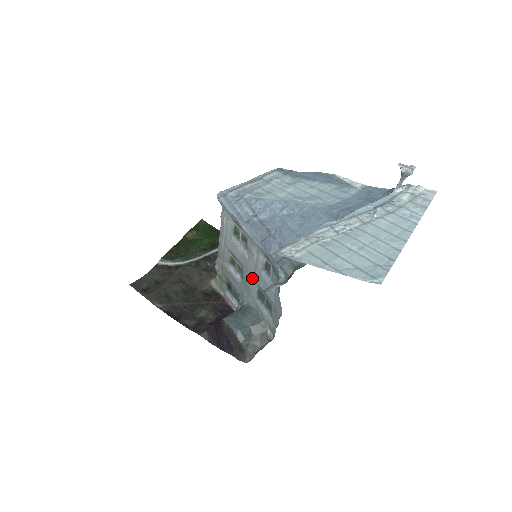
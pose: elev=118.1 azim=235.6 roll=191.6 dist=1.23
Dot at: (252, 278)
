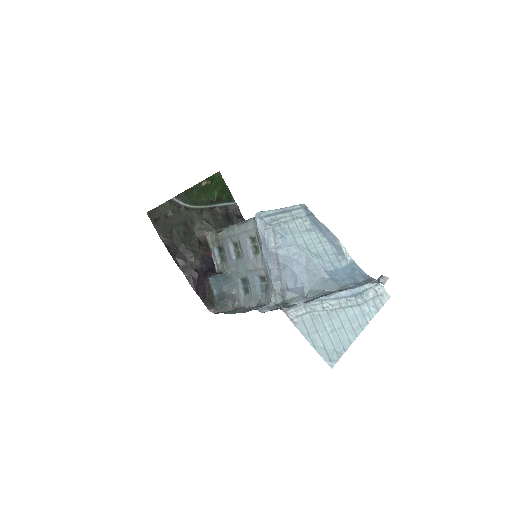
Dot at: (246, 270)
